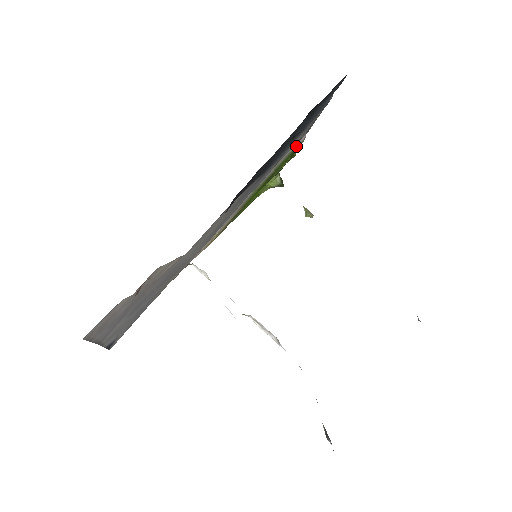
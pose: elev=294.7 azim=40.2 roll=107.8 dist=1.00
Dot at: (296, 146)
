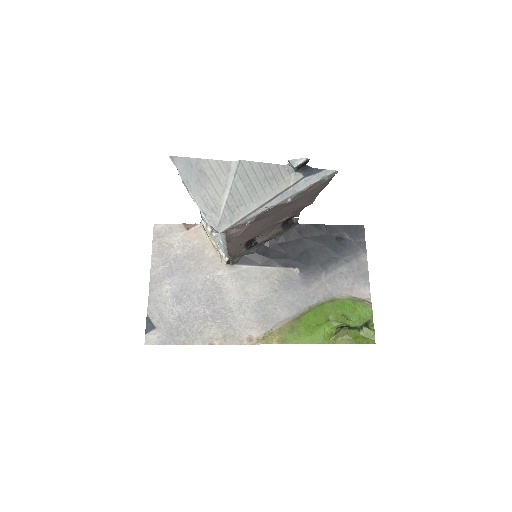
Dot at: (358, 299)
